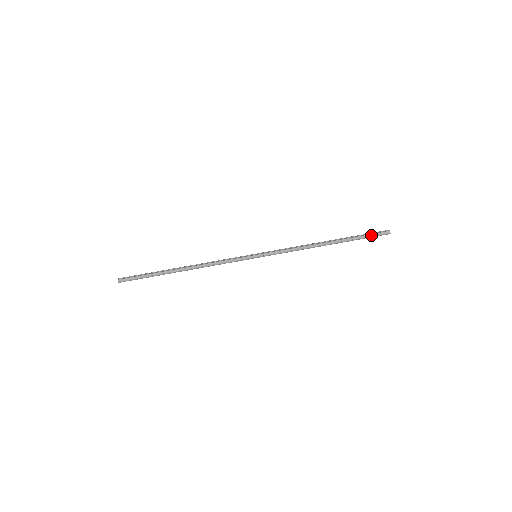
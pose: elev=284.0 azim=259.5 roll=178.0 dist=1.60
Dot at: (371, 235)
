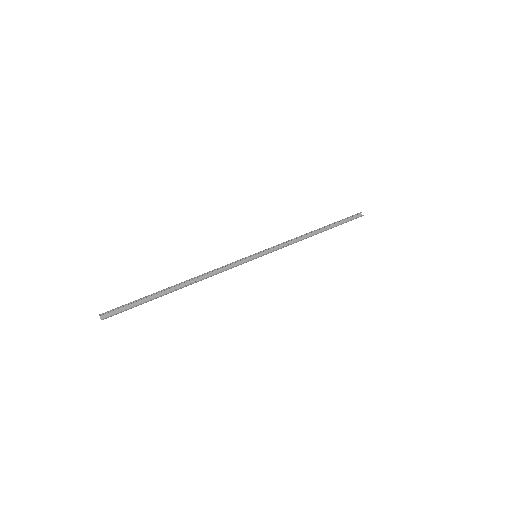
Dot at: (348, 219)
